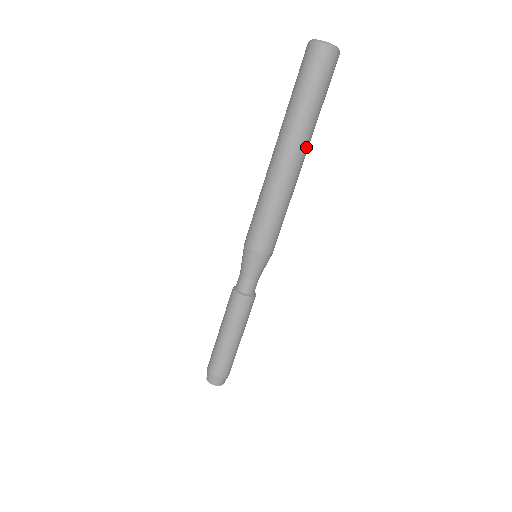
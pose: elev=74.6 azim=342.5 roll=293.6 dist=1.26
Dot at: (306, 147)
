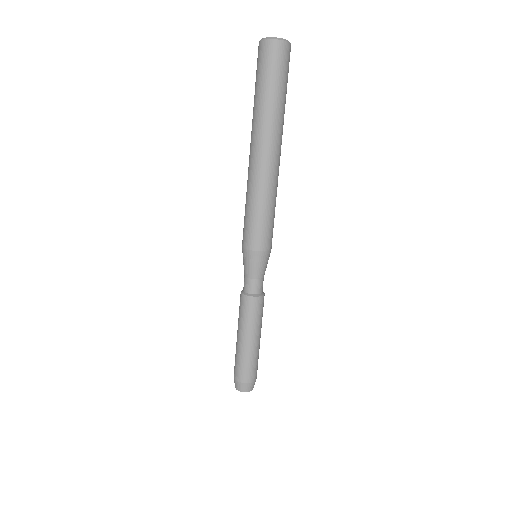
Dot at: (281, 141)
